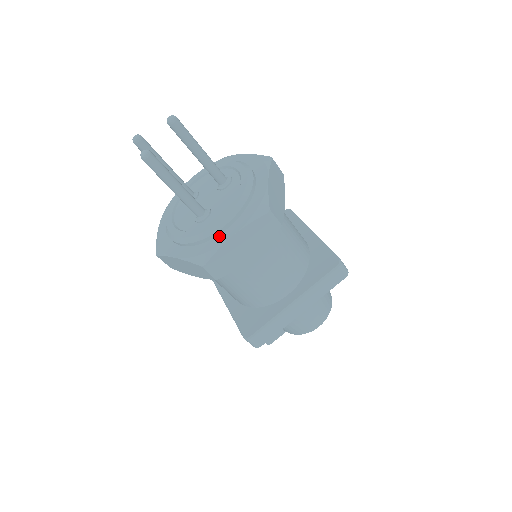
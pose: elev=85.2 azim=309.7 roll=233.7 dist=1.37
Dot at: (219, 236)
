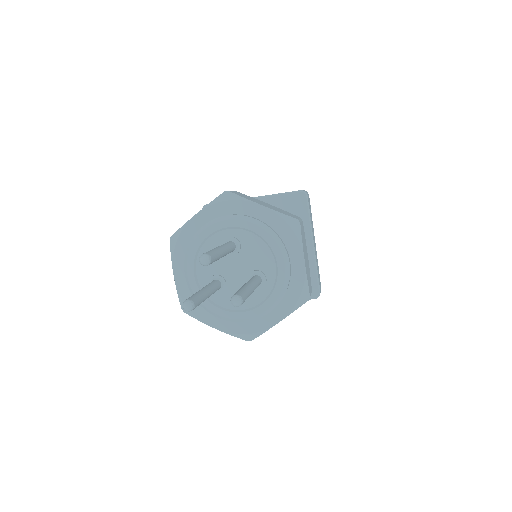
Dot at: (293, 273)
